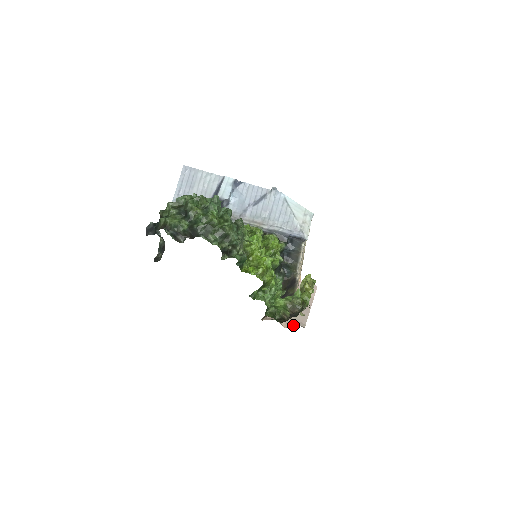
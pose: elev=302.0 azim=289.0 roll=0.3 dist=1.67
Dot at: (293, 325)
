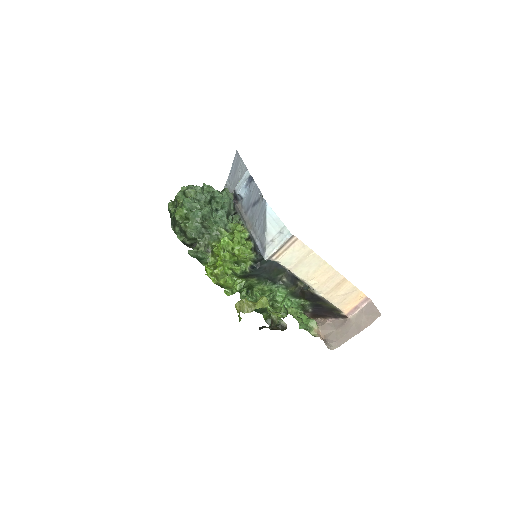
Dot at: (325, 340)
